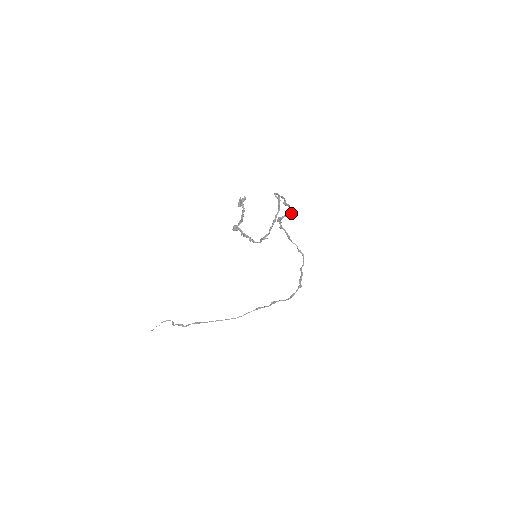
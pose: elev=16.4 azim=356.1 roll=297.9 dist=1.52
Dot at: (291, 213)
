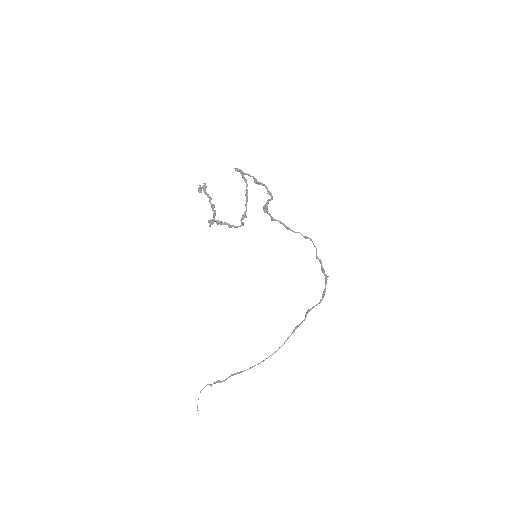
Dot at: (270, 193)
